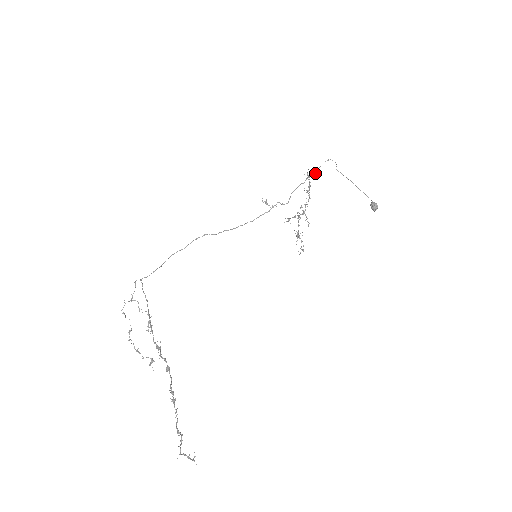
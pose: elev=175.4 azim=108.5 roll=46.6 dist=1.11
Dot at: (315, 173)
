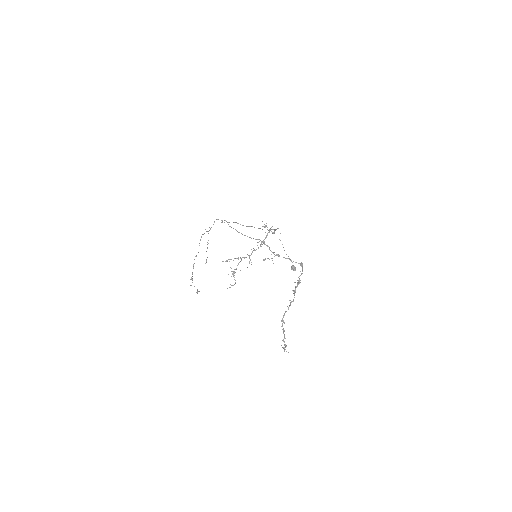
Dot at: occluded
